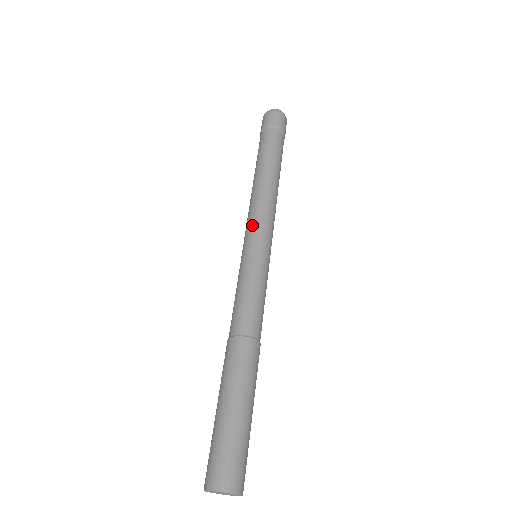
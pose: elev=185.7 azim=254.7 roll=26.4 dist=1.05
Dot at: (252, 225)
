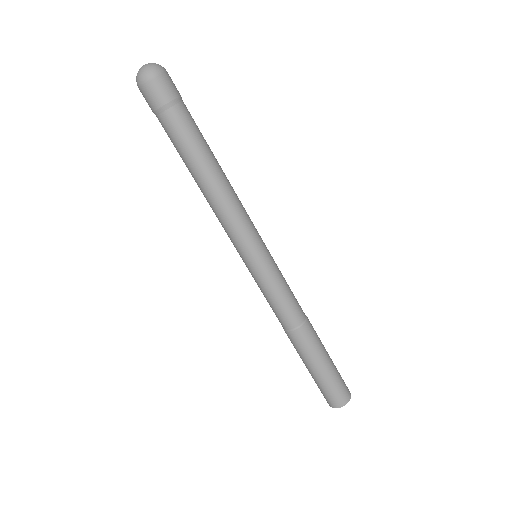
Dot at: occluded
